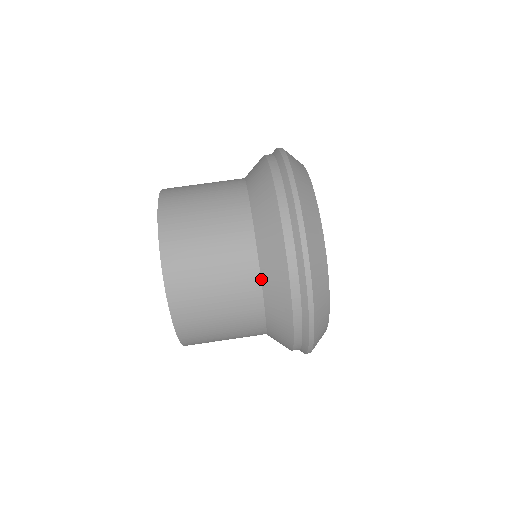
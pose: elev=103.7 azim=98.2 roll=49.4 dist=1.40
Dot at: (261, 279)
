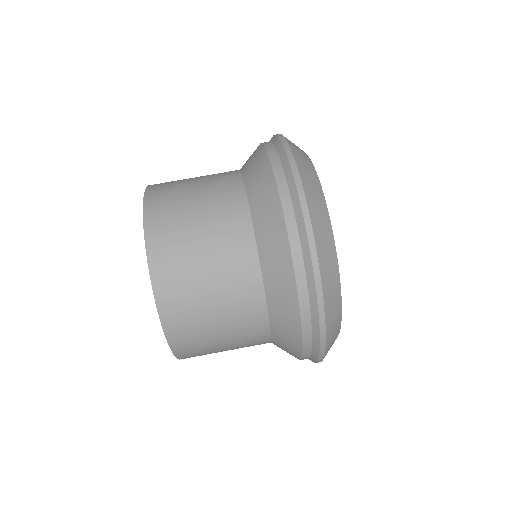
Dot at: (271, 341)
